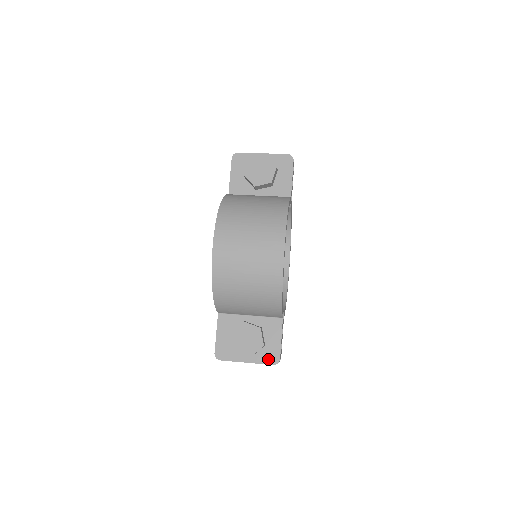
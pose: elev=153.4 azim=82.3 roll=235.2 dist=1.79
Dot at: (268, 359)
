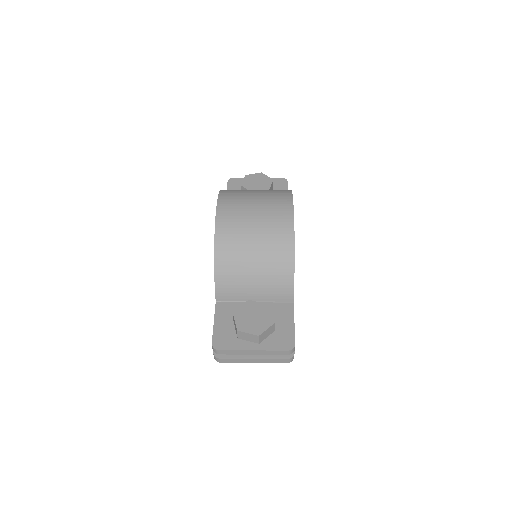
Dot at: (280, 344)
